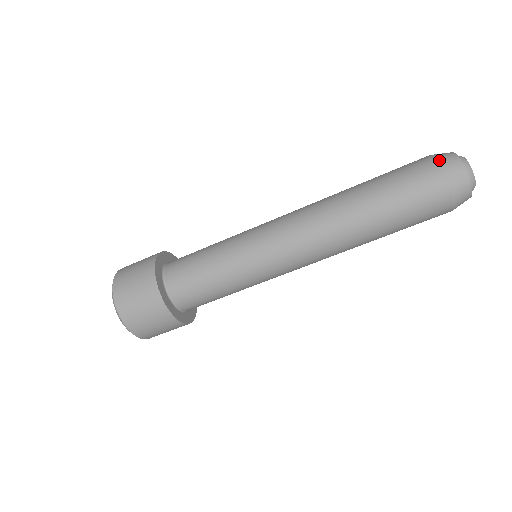
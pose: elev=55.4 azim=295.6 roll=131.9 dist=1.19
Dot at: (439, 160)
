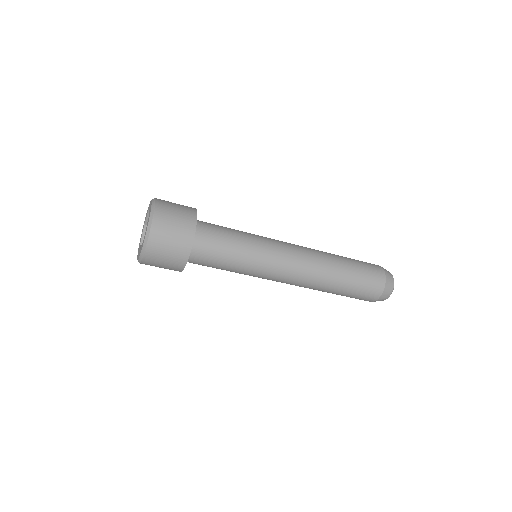
Dot at: (385, 271)
